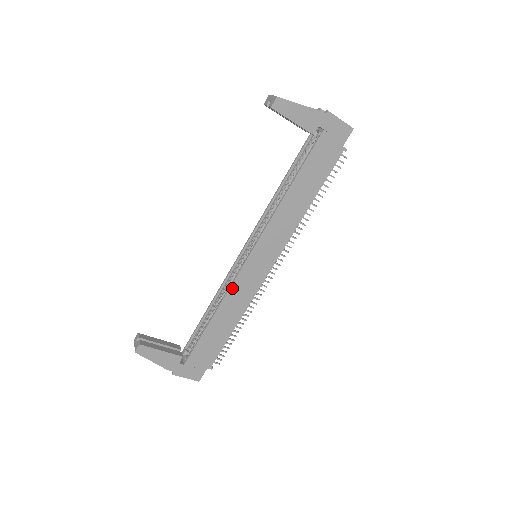
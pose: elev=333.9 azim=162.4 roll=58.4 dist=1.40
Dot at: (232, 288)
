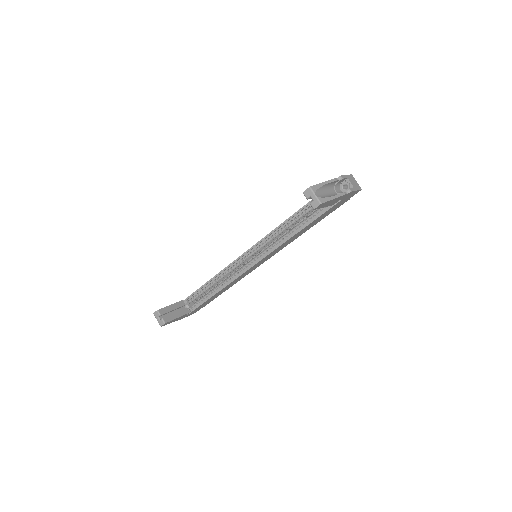
Dot at: (236, 279)
